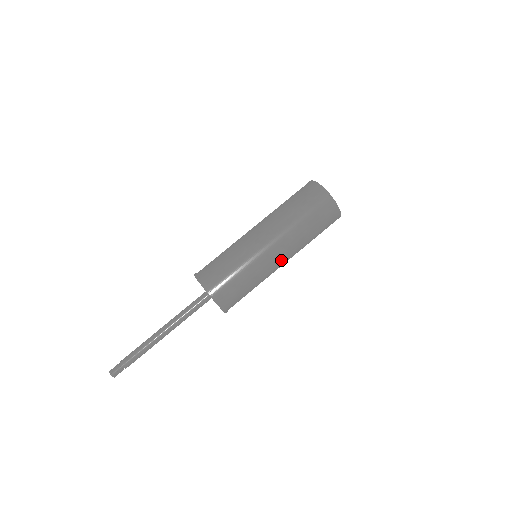
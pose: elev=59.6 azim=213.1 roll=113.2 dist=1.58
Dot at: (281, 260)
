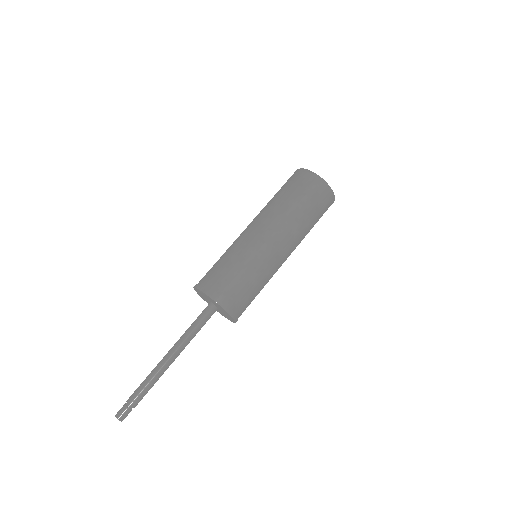
Dot at: (286, 257)
